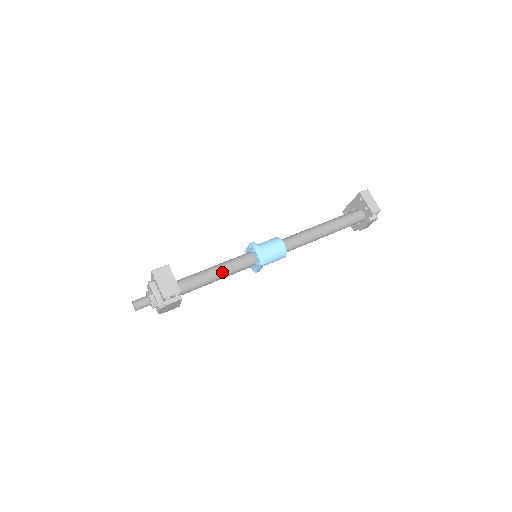
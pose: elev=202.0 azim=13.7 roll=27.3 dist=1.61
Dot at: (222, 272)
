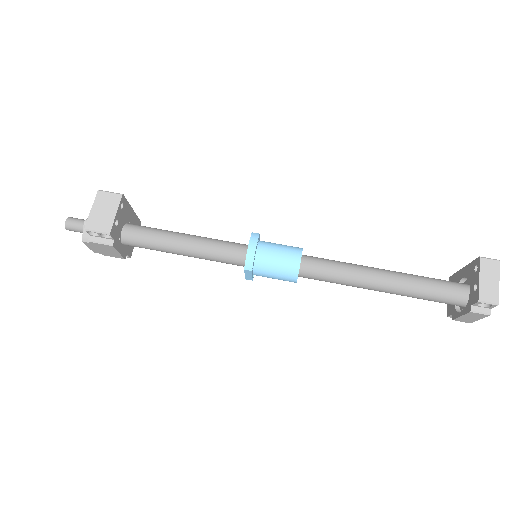
Dot at: (191, 247)
